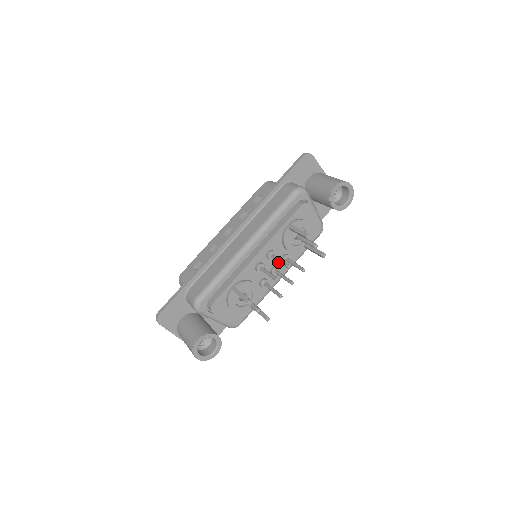
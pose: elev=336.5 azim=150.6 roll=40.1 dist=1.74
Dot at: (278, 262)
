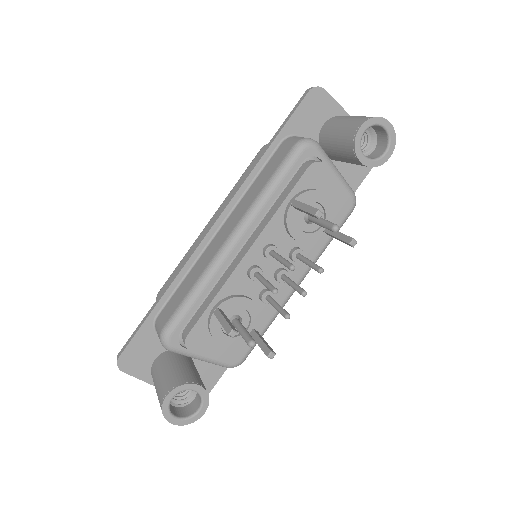
Dot at: occluded
